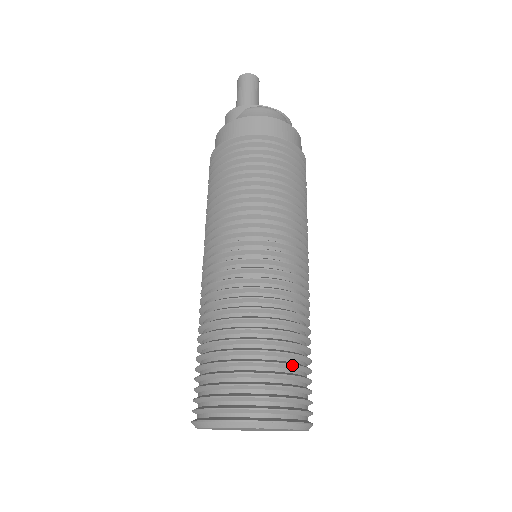
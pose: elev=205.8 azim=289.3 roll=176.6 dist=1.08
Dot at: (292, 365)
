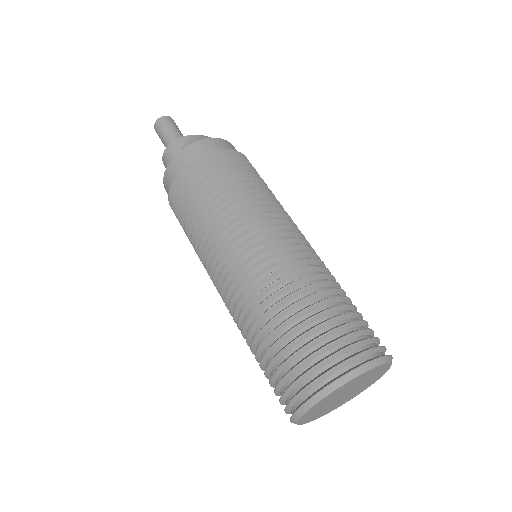
Dot at: (359, 313)
